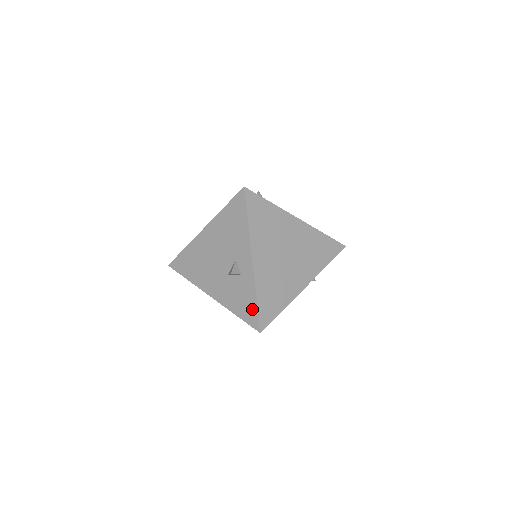
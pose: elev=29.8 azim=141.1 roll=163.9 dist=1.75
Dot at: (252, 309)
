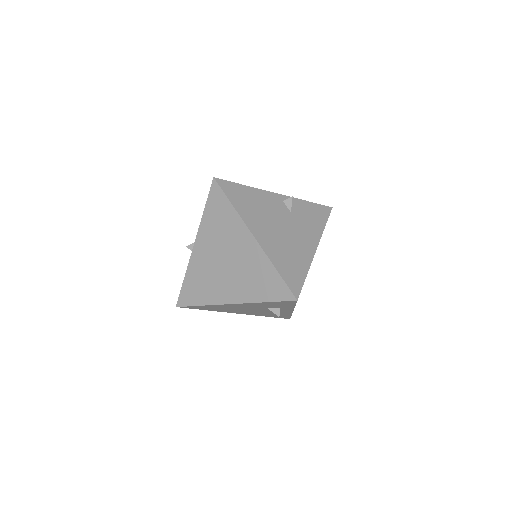
Dot at: occluded
